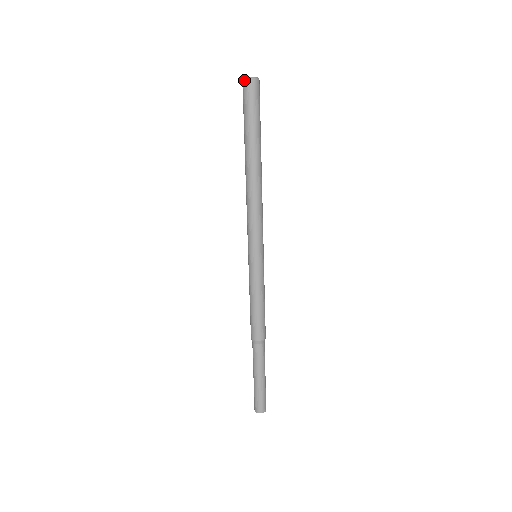
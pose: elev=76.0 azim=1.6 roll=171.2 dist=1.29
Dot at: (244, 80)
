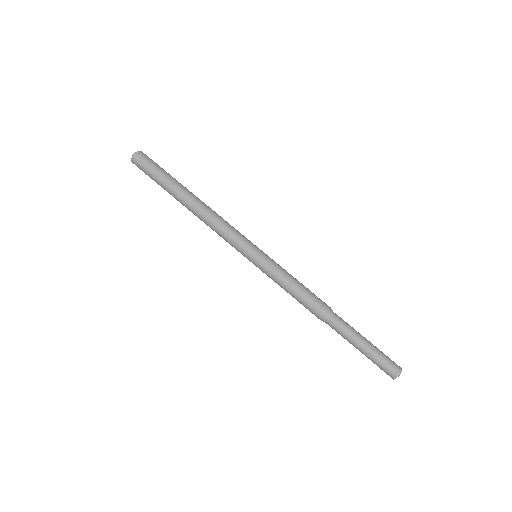
Dot at: (132, 161)
